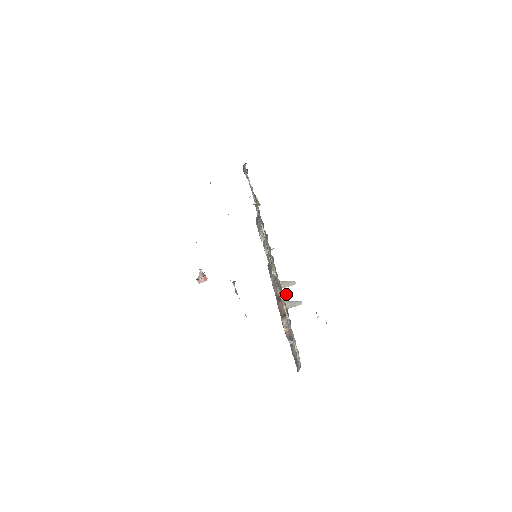
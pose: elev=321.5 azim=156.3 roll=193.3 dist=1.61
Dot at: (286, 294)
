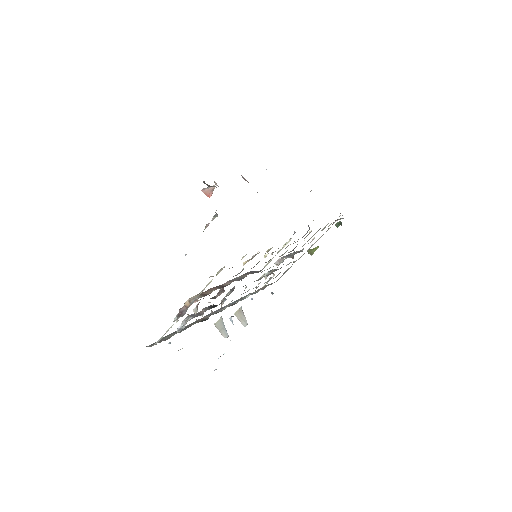
Dot at: (230, 317)
